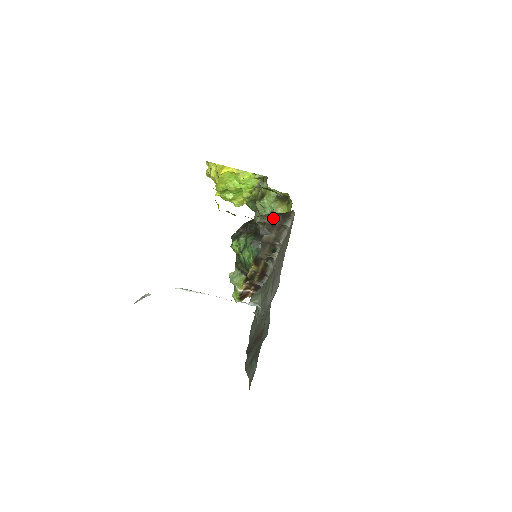
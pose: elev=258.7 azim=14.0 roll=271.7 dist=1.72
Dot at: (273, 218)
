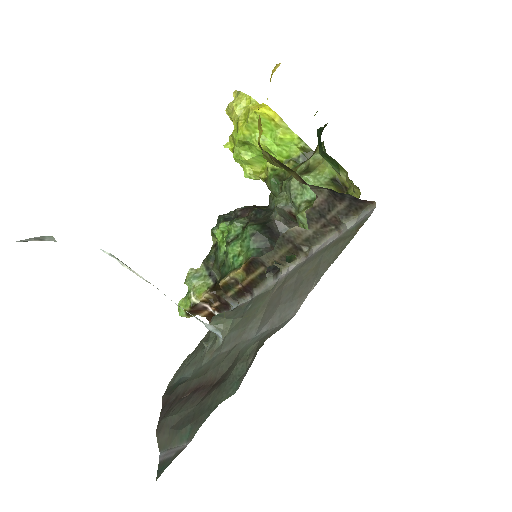
Dot at: (331, 201)
